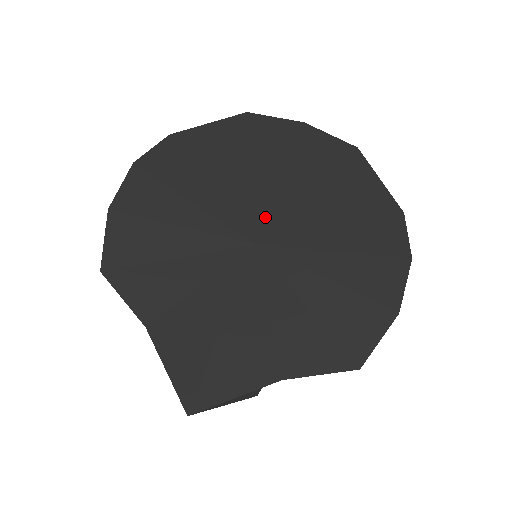
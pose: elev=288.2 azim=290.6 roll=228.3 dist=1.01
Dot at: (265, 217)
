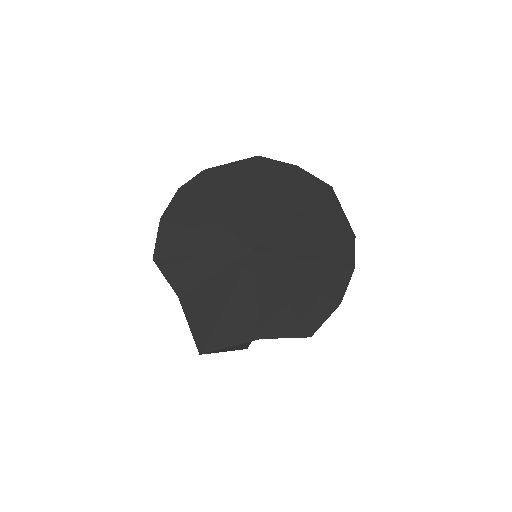
Dot at: (262, 232)
